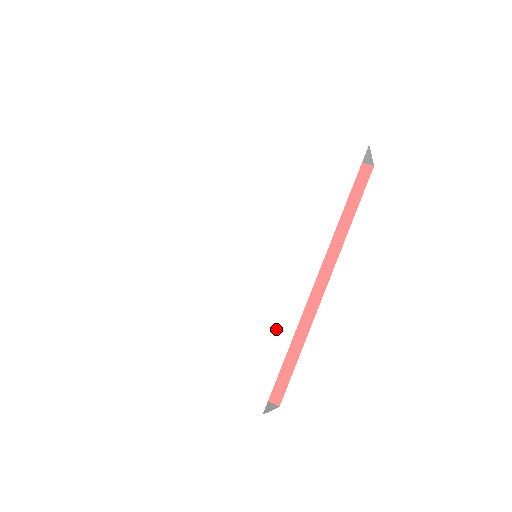
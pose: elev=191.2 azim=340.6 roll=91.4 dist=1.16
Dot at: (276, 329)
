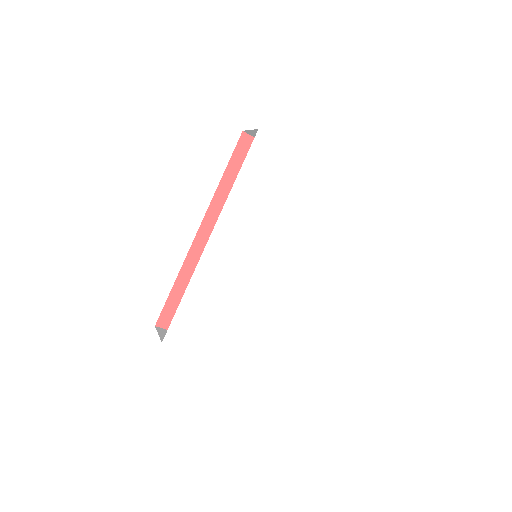
Dot at: (282, 319)
